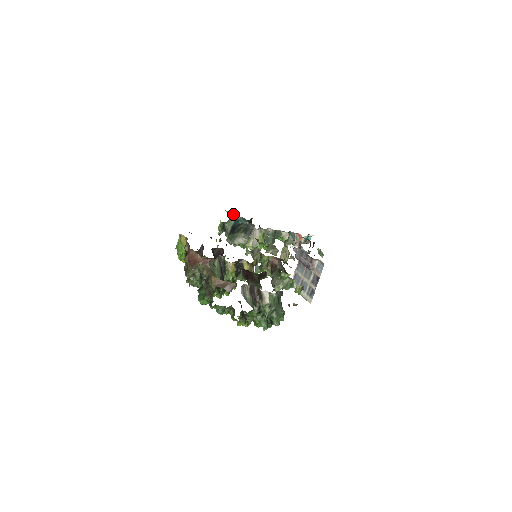
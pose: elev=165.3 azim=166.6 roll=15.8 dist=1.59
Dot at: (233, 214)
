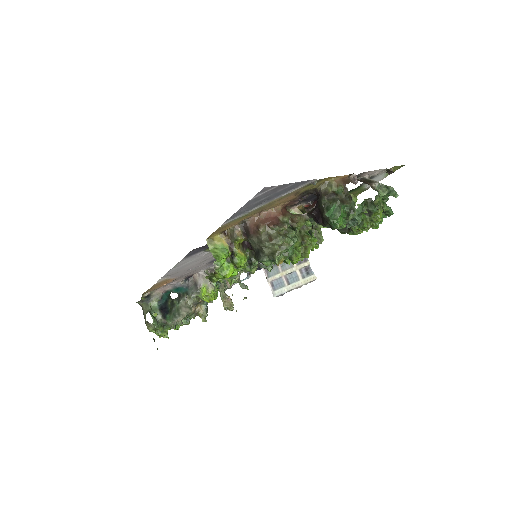
Dot at: (153, 293)
